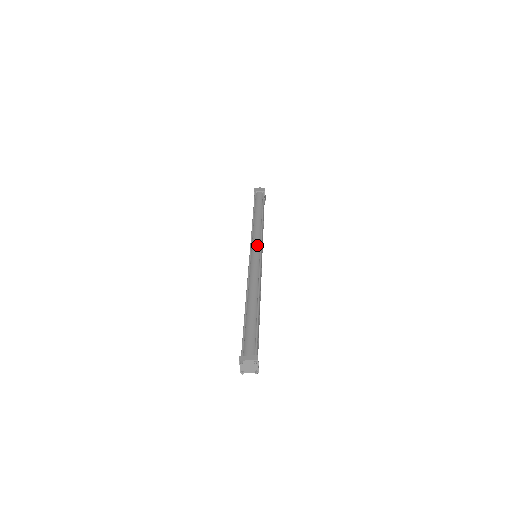
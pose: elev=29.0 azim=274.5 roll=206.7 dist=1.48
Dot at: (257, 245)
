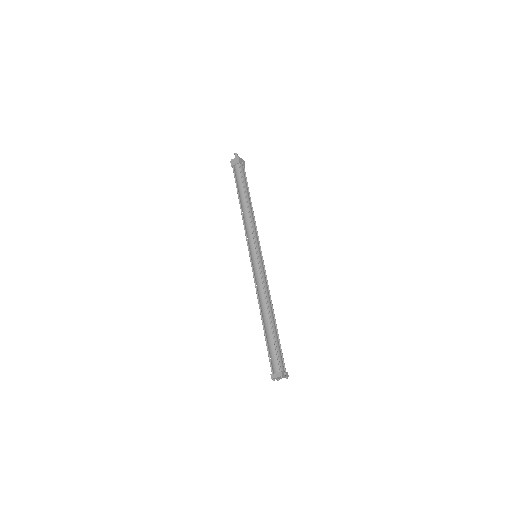
Dot at: (252, 246)
